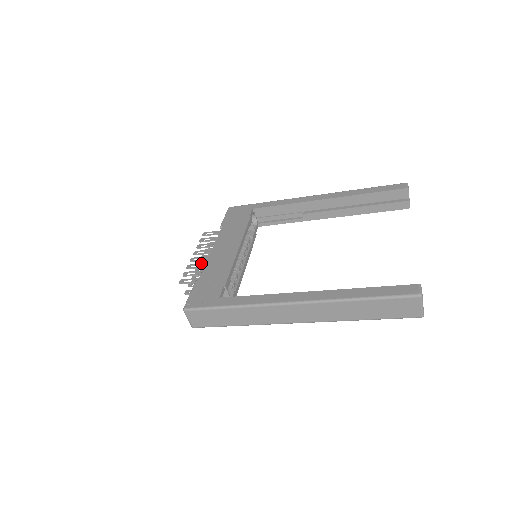
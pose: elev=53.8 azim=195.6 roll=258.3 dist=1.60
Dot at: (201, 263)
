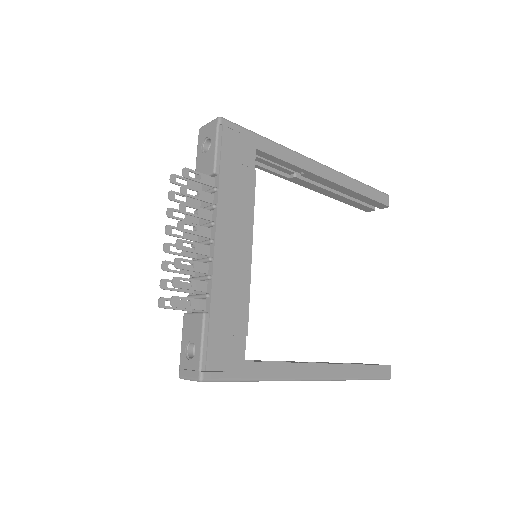
Dot at: (197, 261)
